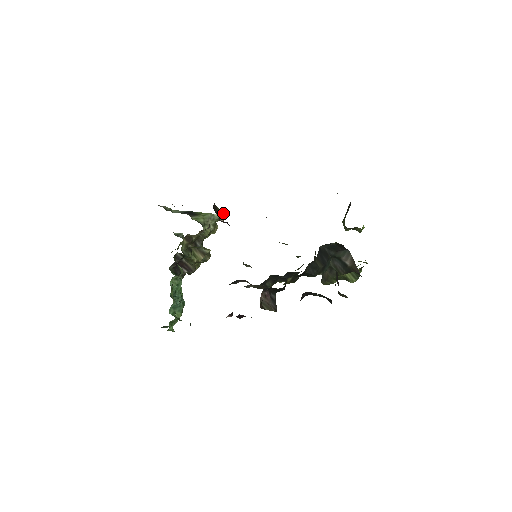
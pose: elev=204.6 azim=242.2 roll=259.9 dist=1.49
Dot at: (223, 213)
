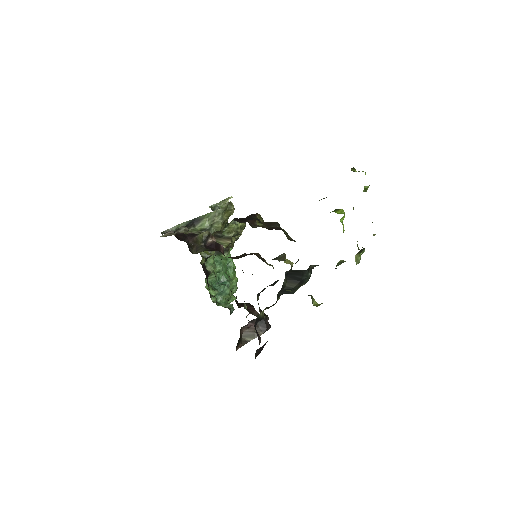
Dot at: (208, 234)
